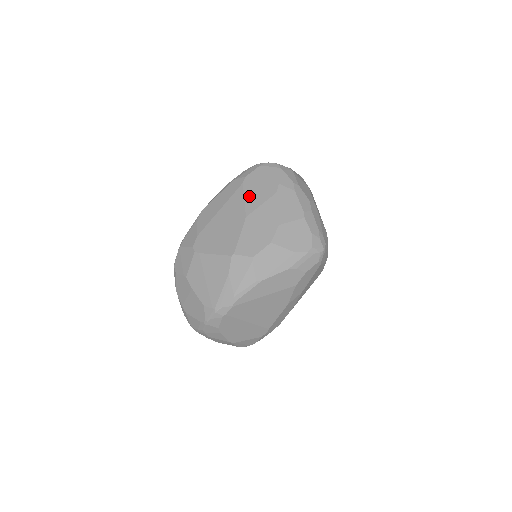
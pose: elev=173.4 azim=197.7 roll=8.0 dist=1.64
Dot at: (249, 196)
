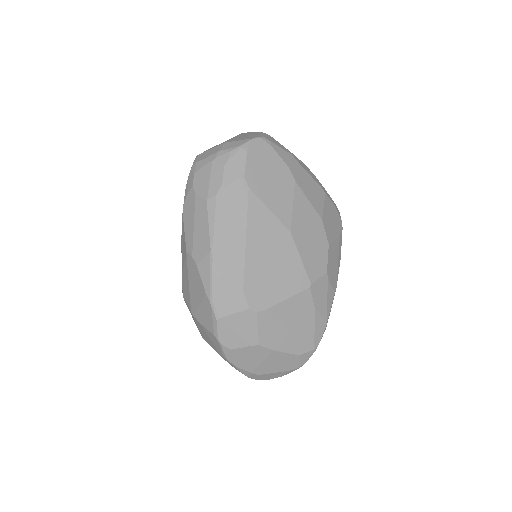
Dot at: (272, 203)
